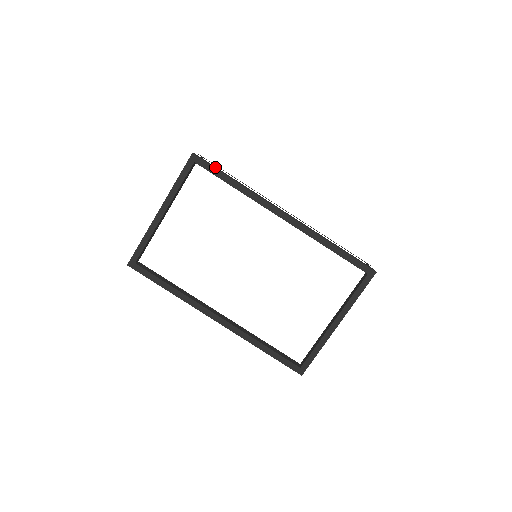
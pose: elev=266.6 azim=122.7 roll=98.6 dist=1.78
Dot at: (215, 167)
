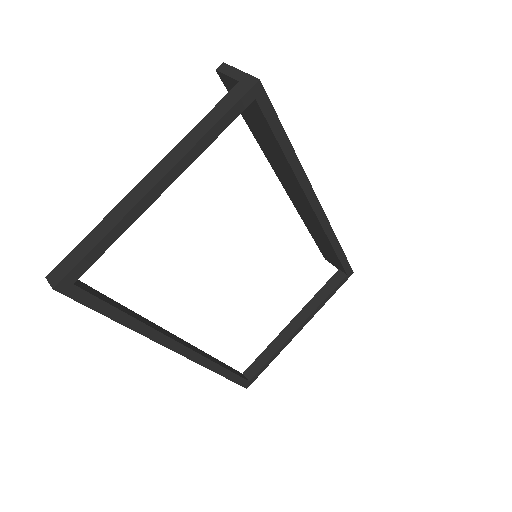
Dot at: (274, 115)
